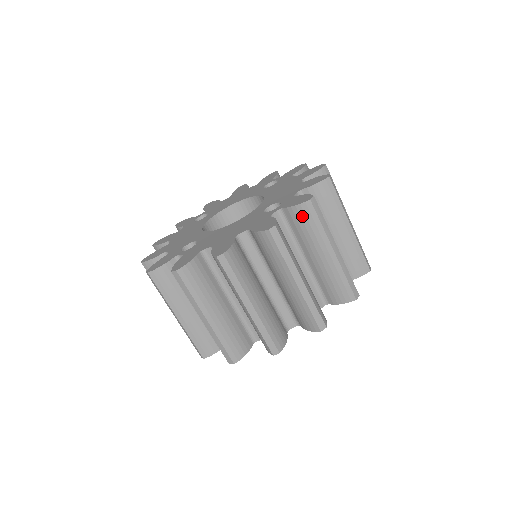
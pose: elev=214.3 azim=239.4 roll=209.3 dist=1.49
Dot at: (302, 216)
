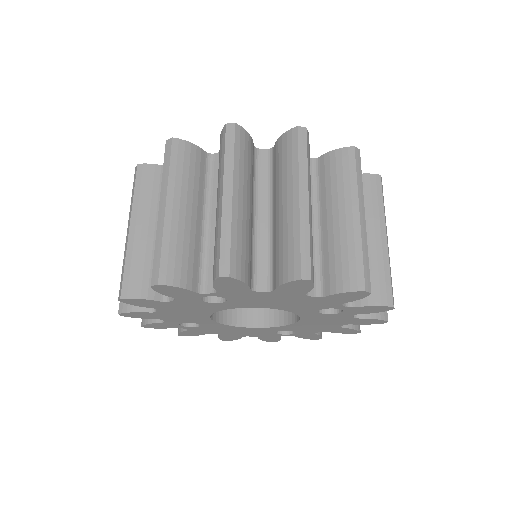
Dot at: (367, 186)
